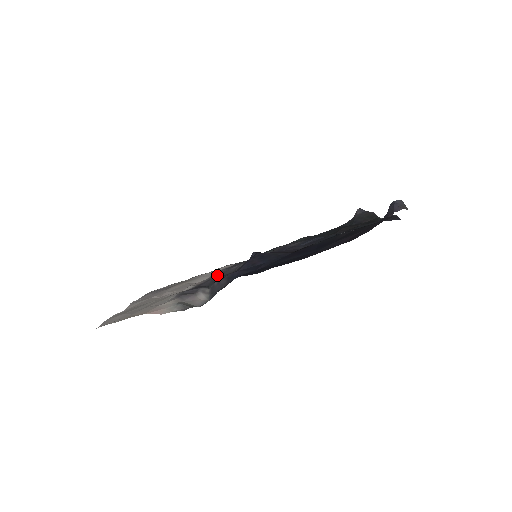
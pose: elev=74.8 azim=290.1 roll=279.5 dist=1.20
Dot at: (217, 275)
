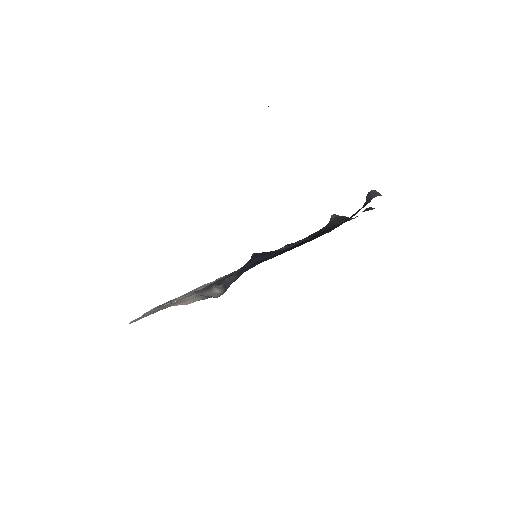
Dot at: occluded
